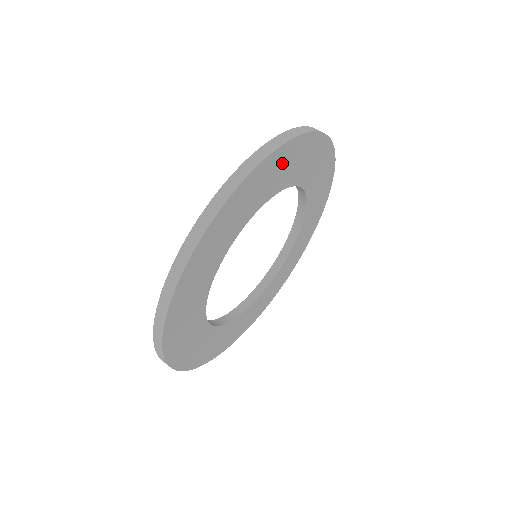
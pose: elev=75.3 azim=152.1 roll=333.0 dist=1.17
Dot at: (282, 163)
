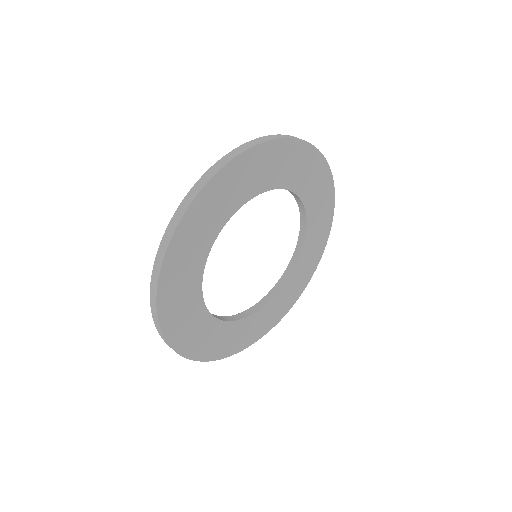
Dot at: (231, 182)
